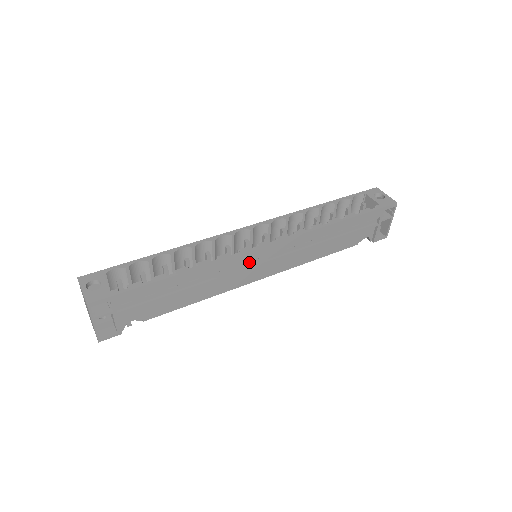
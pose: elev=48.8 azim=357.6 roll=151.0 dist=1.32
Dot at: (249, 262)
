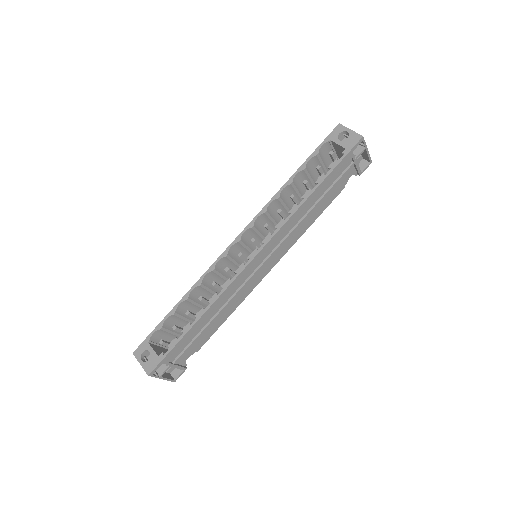
Dot at: (251, 271)
